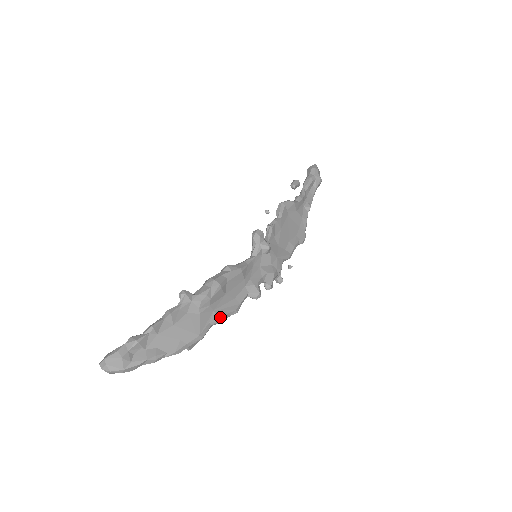
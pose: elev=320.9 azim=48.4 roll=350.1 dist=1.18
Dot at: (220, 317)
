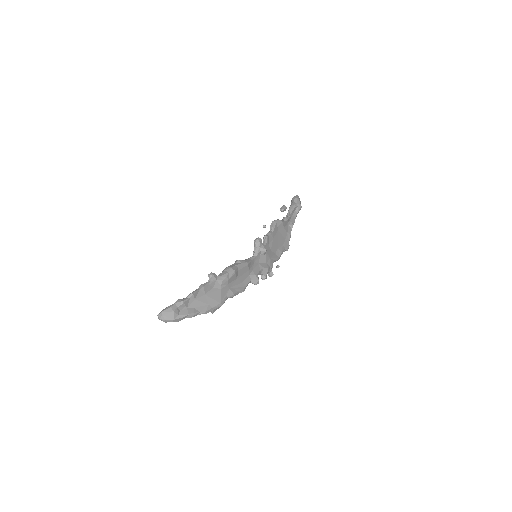
Dot at: (233, 293)
